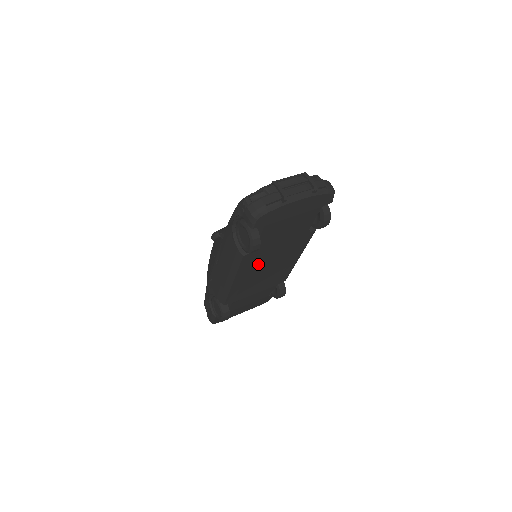
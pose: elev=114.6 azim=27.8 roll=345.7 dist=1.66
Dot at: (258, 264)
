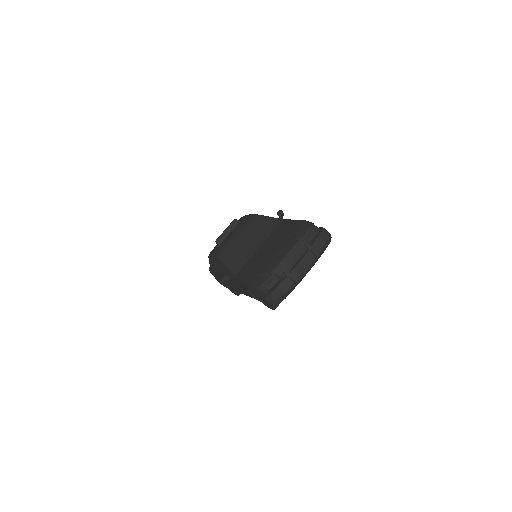
Dot at: occluded
